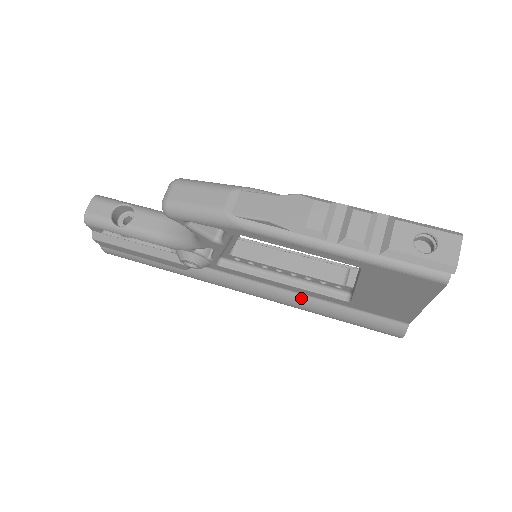
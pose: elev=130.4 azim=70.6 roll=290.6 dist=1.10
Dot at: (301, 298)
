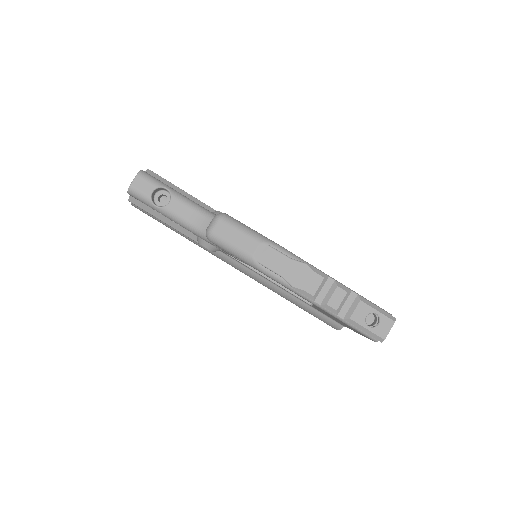
Dot at: (278, 289)
